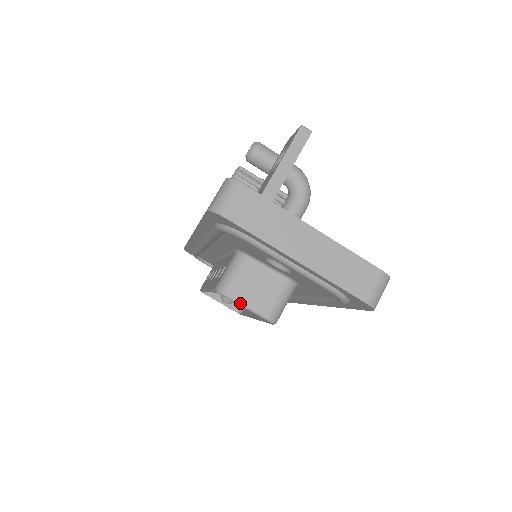
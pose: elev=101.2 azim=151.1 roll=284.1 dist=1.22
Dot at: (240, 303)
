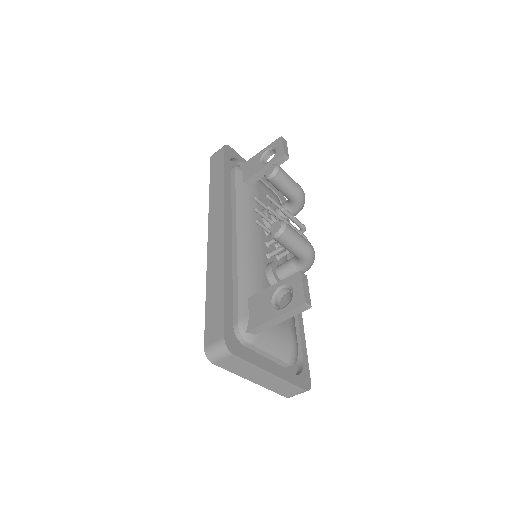
Dot at: occluded
